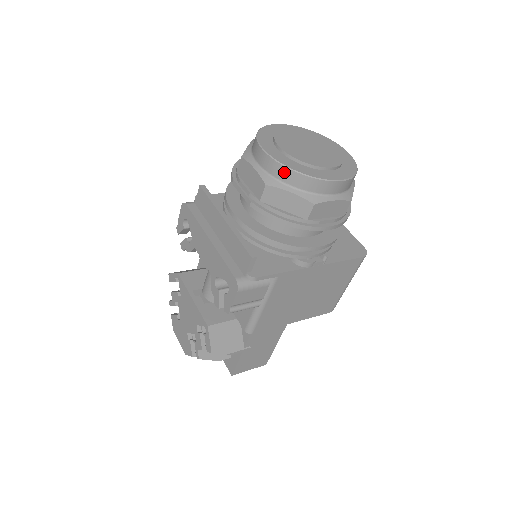
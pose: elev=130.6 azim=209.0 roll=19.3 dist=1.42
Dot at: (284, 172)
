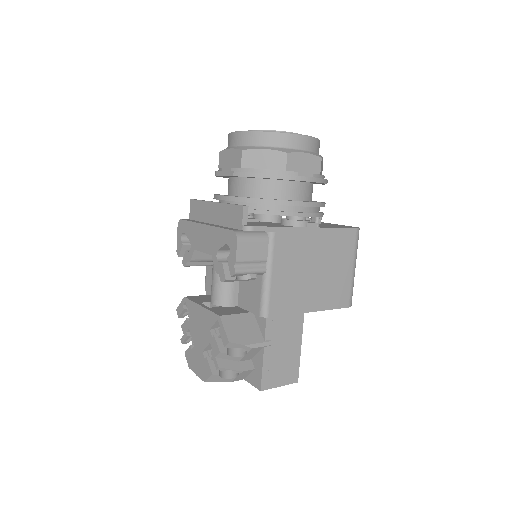
Dot at: (255, 136)
